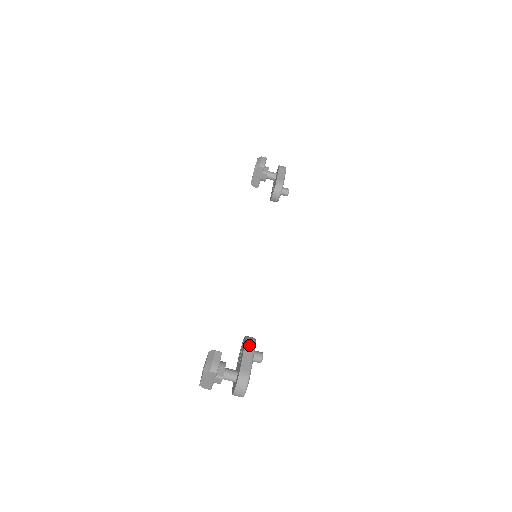
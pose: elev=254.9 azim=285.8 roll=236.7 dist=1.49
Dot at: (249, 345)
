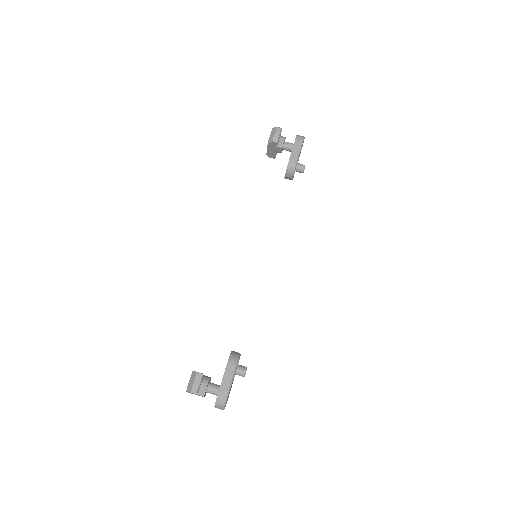
Dot at: (230, 366)
